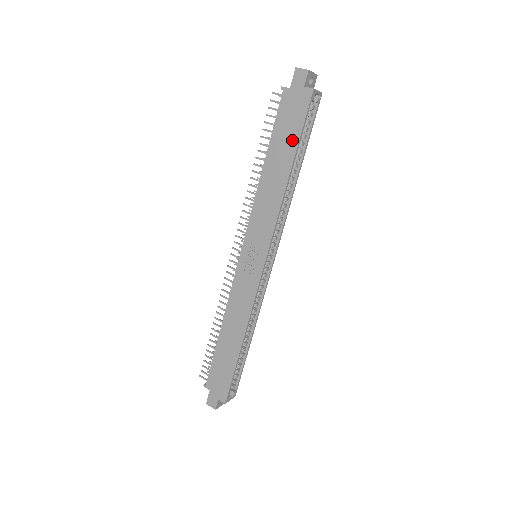
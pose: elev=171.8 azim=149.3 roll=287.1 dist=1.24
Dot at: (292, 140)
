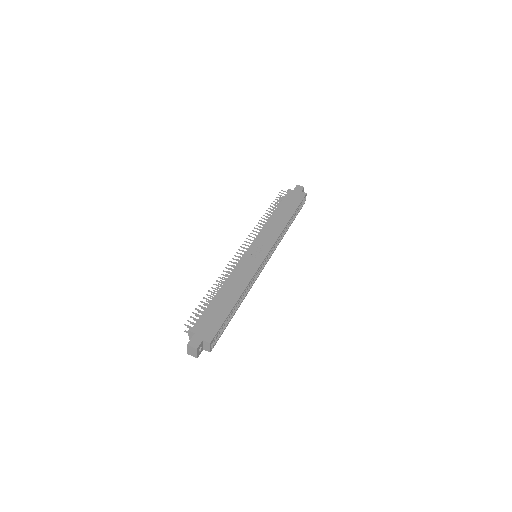
Dot at: (293, 207)
